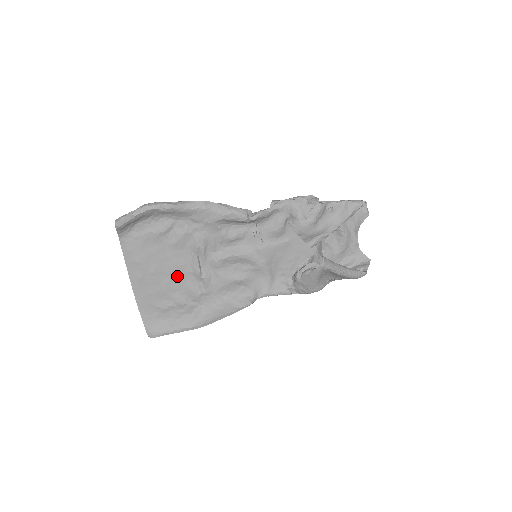
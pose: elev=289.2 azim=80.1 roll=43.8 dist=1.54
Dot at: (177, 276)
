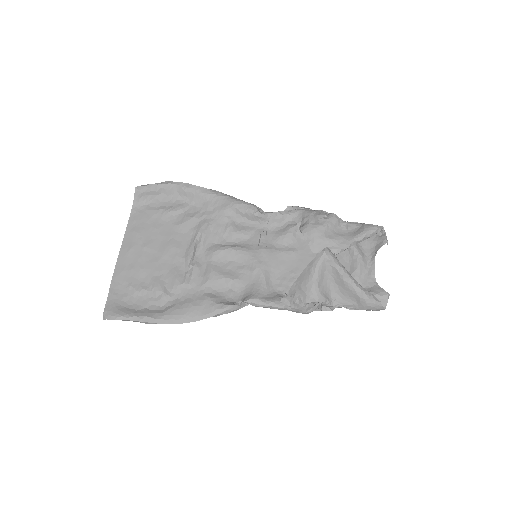
Dot at: (167, 258)
